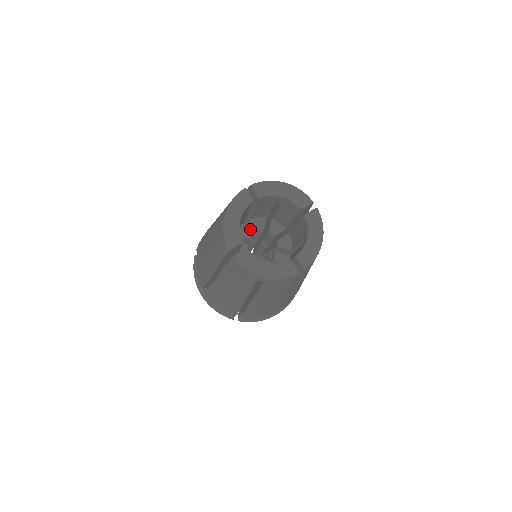
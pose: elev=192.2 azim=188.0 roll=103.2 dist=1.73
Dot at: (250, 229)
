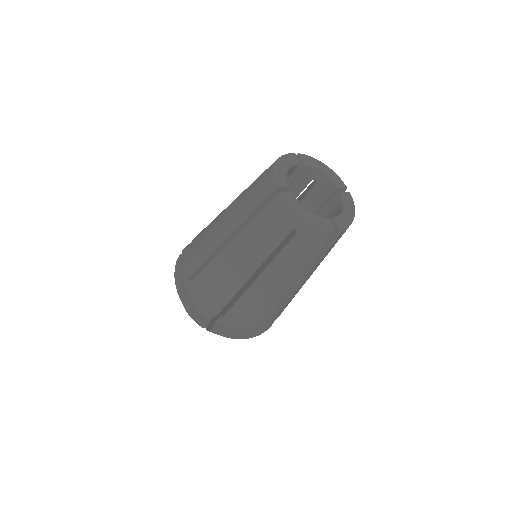
Dot at: occluded
